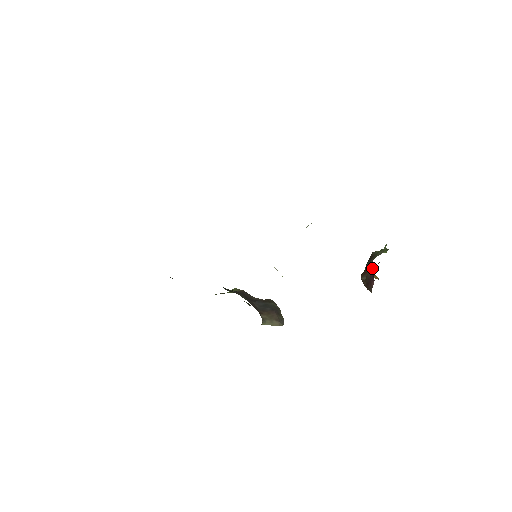
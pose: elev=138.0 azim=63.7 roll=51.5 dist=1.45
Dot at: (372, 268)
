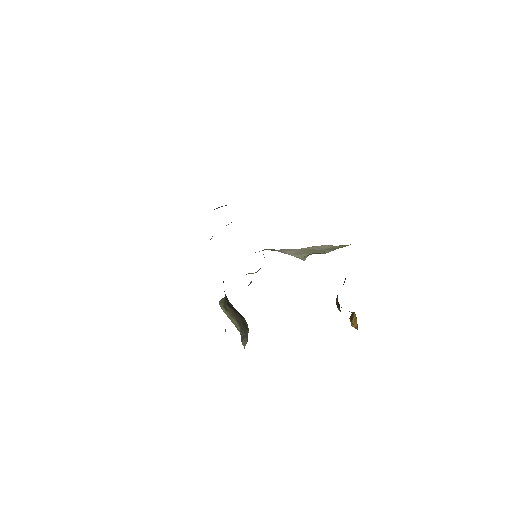
Dot at: occluded
